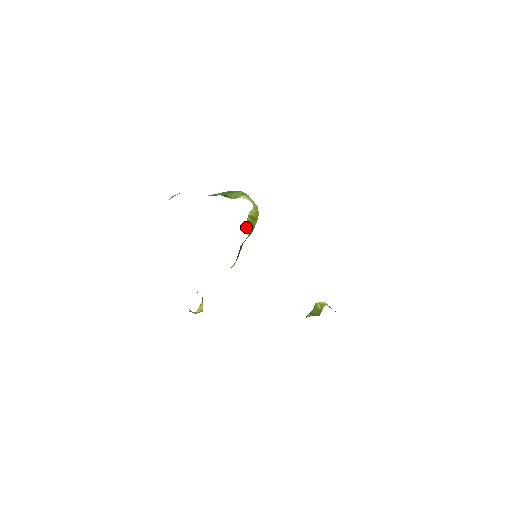
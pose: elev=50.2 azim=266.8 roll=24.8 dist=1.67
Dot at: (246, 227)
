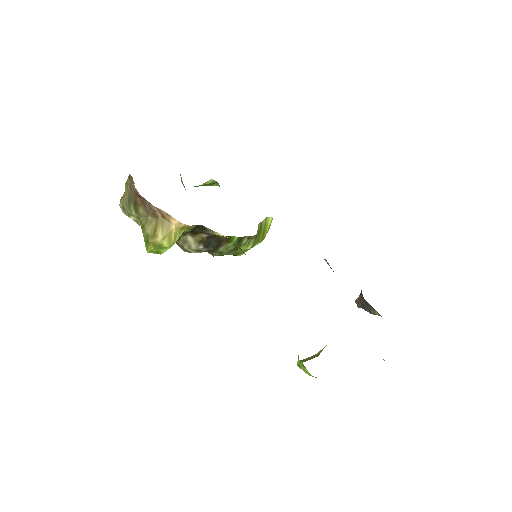
Dot at: occluded
